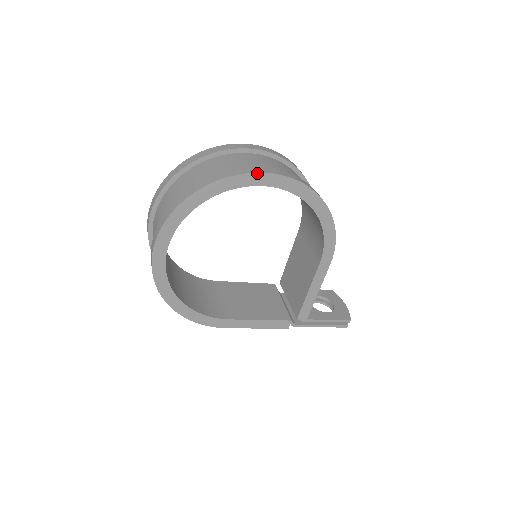
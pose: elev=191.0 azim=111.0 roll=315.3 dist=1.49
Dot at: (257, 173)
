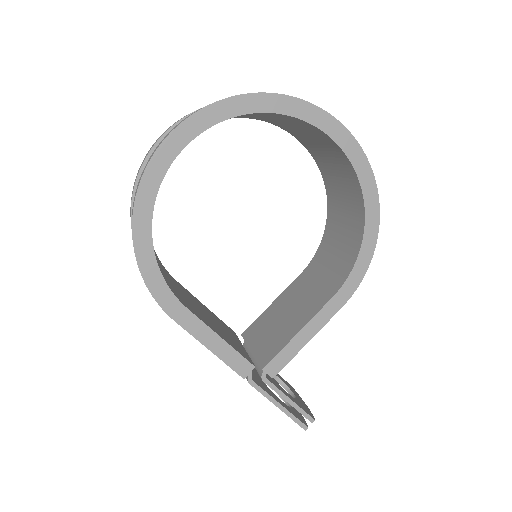
Dot at: (341, 124)
